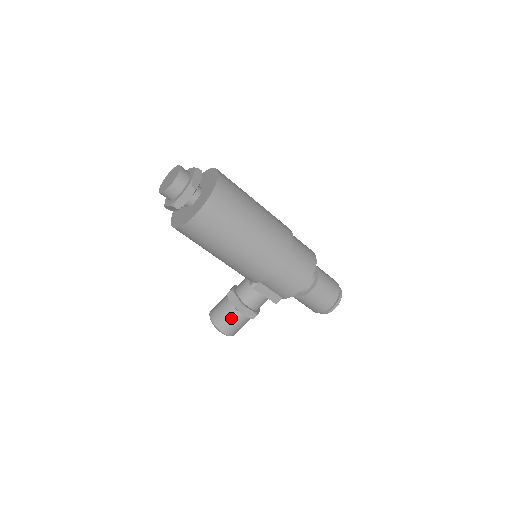
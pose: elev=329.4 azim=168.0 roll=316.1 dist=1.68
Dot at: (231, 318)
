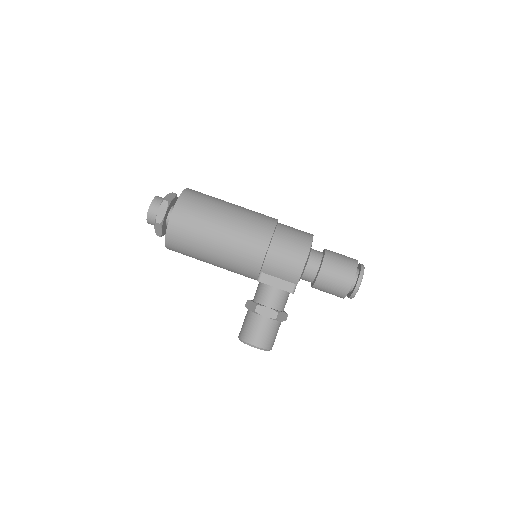
Dot at: (254, 325)
